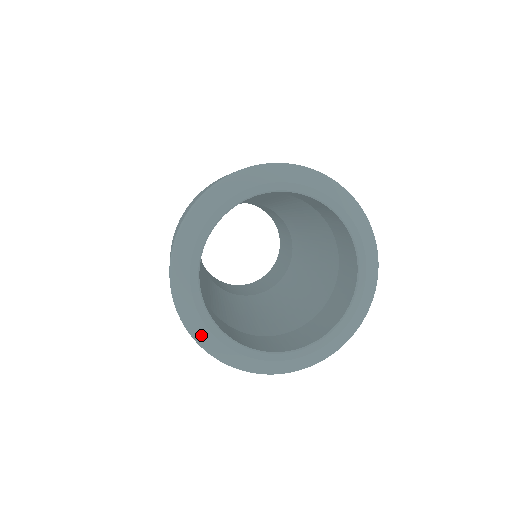
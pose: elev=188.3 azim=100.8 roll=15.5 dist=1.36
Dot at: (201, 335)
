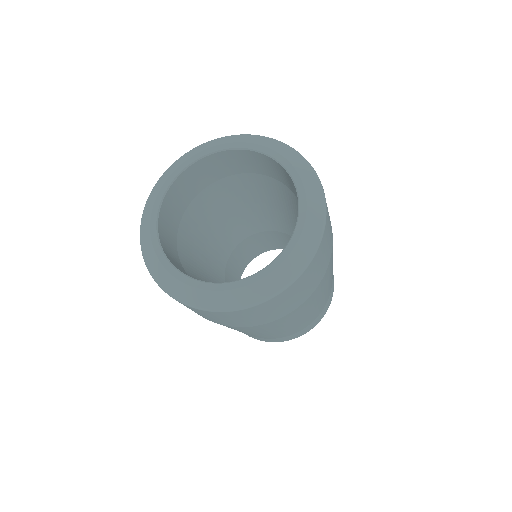
Dot at: (153, 265)
